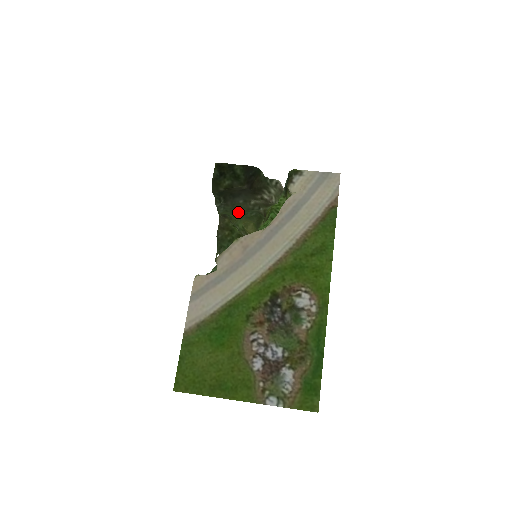
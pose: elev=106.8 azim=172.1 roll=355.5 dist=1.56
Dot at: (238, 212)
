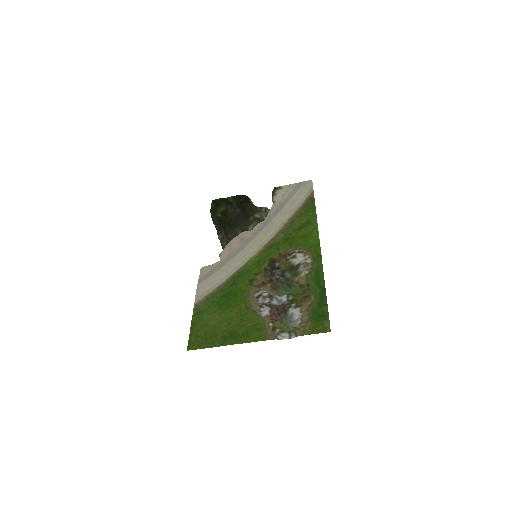
Dot at: occluded
